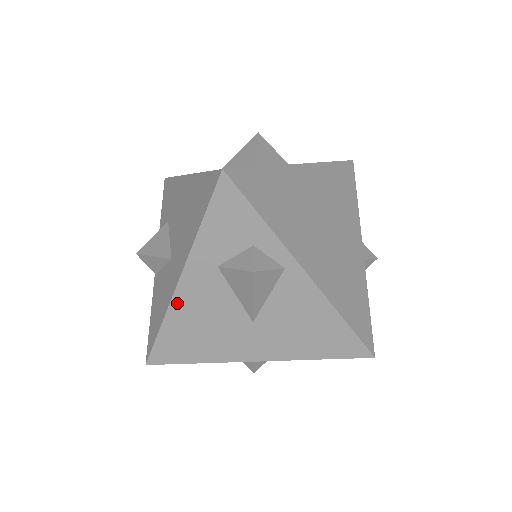
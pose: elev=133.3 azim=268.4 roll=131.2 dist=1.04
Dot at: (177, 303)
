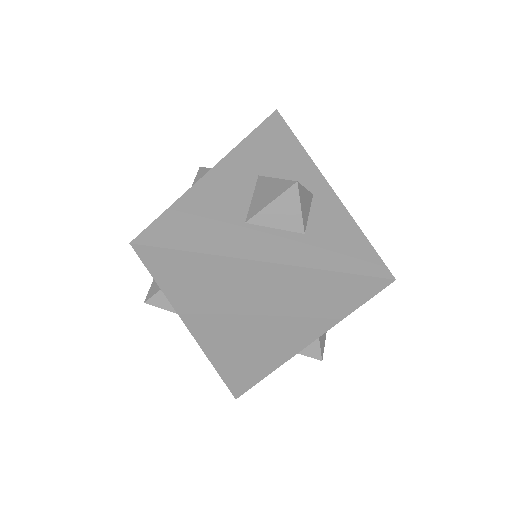
Dot at: occluded
